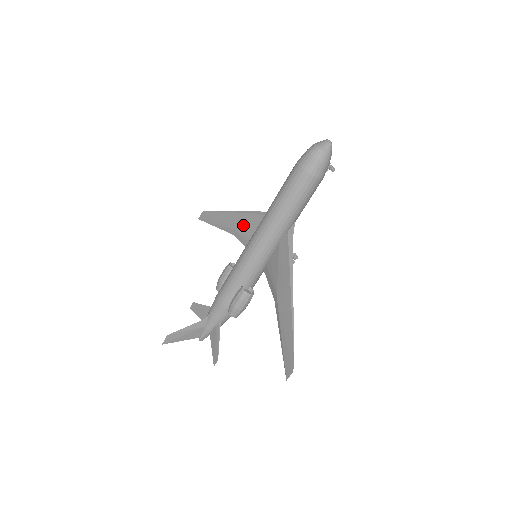
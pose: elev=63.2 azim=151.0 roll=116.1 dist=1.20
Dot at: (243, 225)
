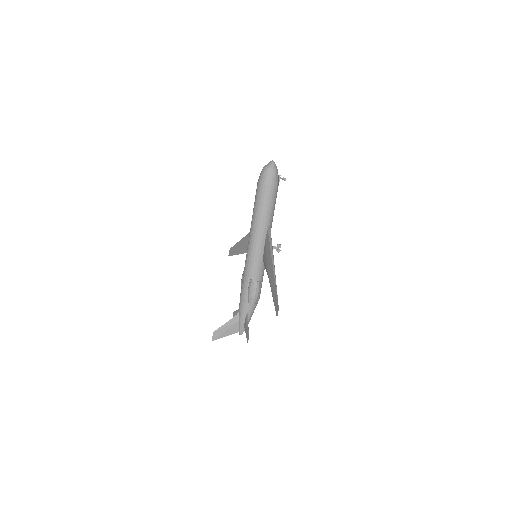
Dot at: occluded
